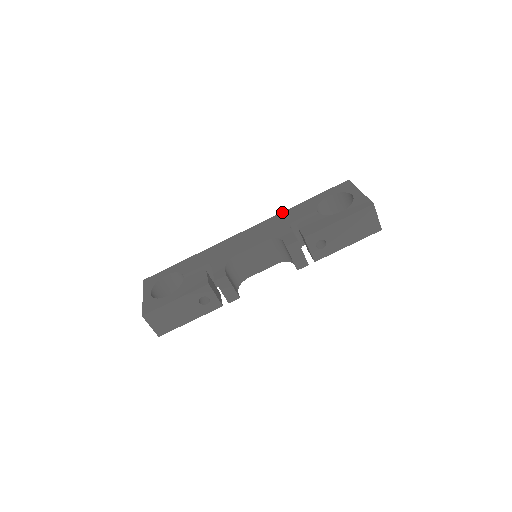
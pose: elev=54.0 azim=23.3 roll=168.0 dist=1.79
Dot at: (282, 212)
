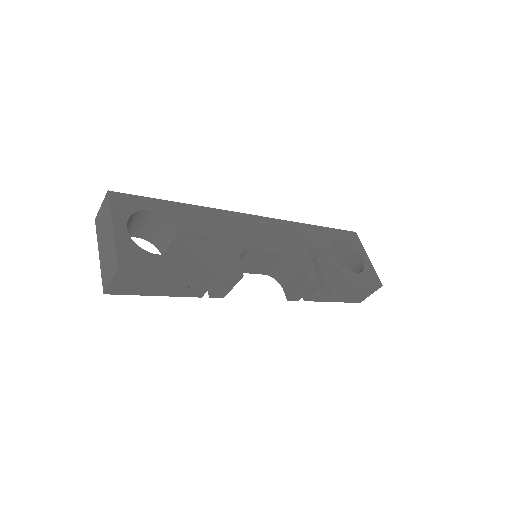
Dot at: (297, 222)
